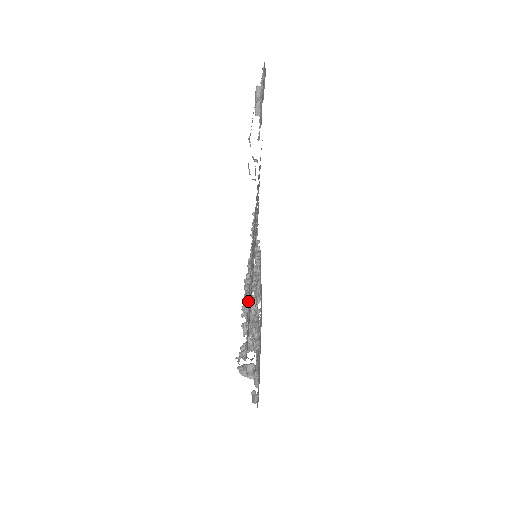
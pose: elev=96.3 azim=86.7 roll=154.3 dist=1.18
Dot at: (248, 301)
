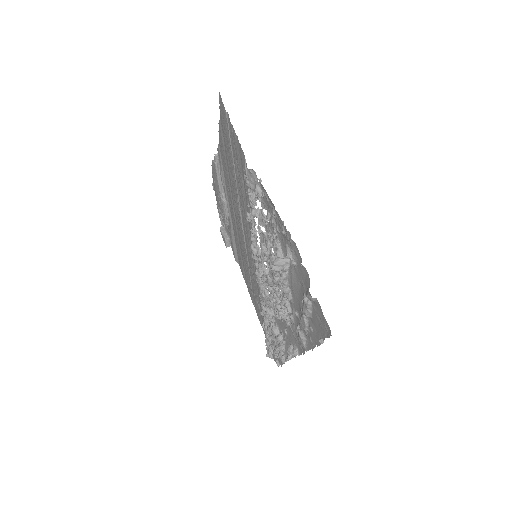
Dot at: (225, 124)
